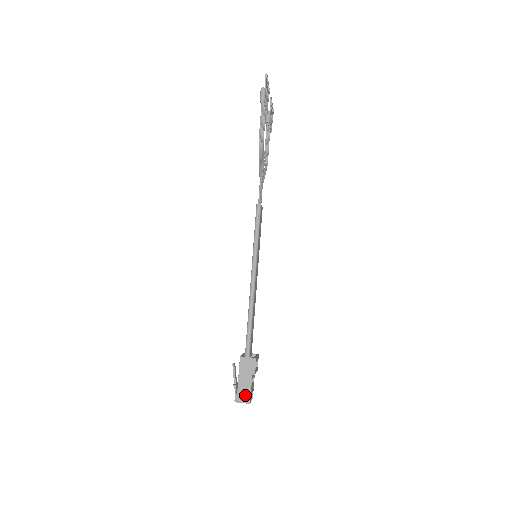
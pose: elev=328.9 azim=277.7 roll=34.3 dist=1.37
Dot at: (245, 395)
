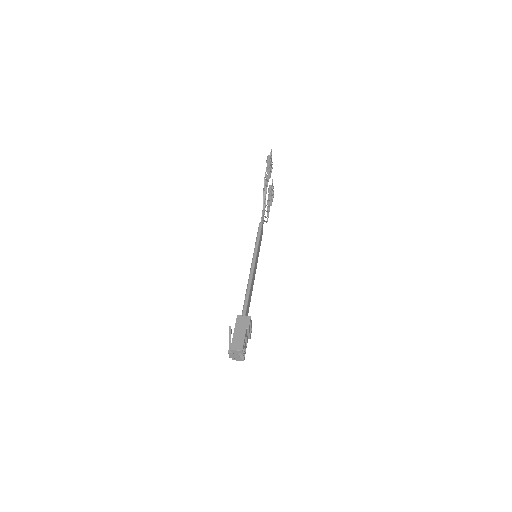
Dot at: (238, 344)
